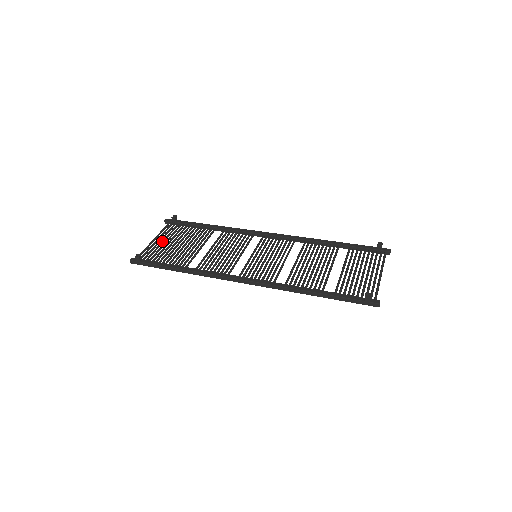
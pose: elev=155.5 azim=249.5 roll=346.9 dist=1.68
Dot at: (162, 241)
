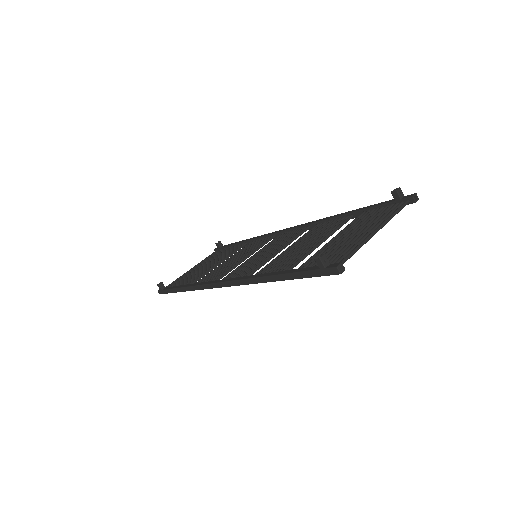
Dot at: (195, 268)
